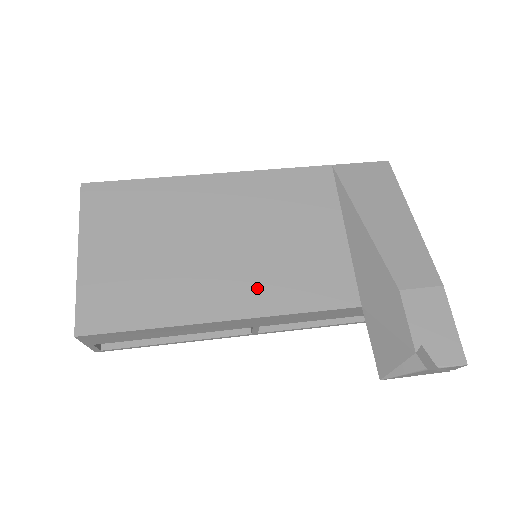
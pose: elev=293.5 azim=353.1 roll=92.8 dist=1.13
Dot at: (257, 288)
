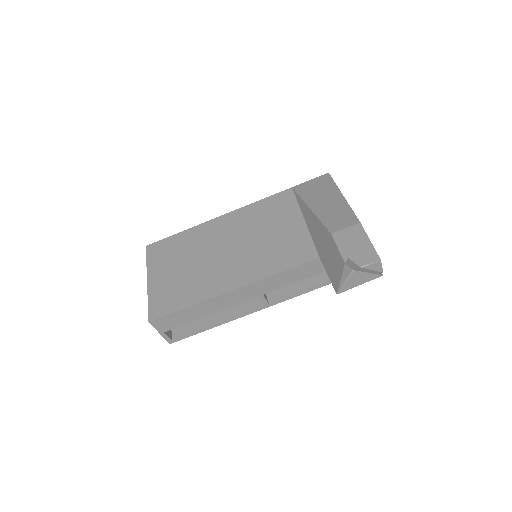
Dot at: (251, 267)
